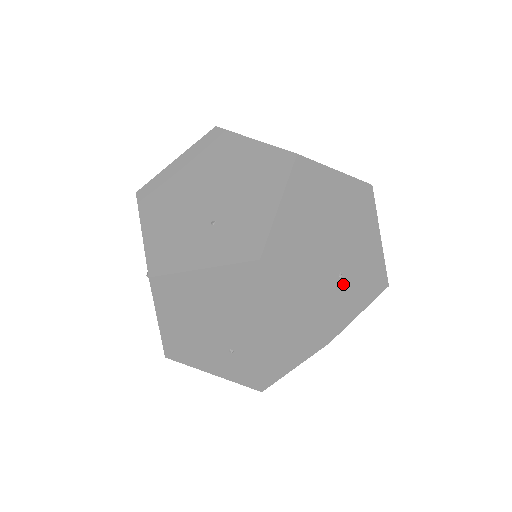
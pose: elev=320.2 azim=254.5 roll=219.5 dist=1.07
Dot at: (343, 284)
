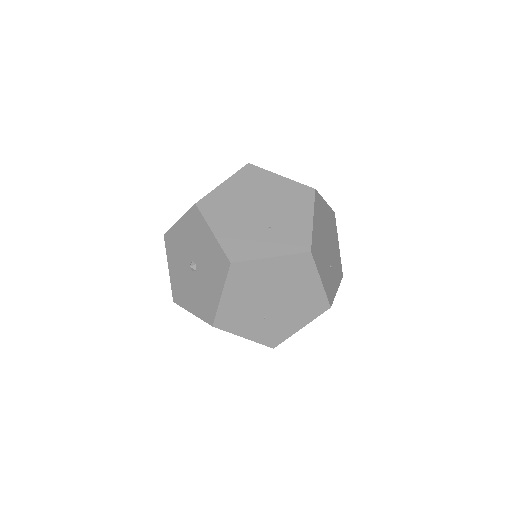
Dot at: (332, 272)
